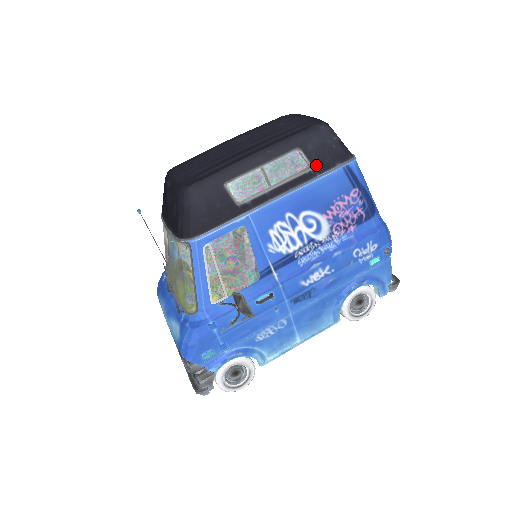
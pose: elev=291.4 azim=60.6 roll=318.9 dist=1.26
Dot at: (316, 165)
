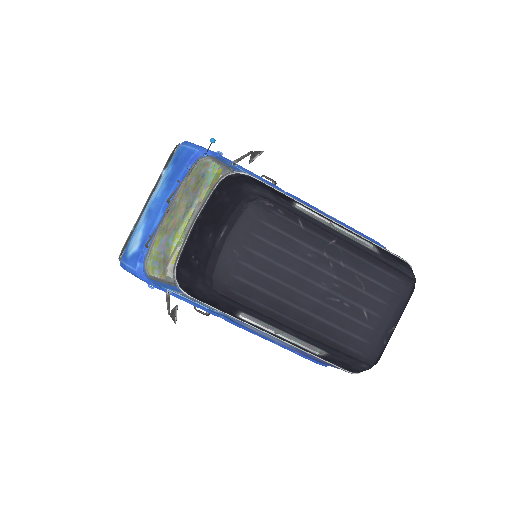
Dot at: (325, 357)
